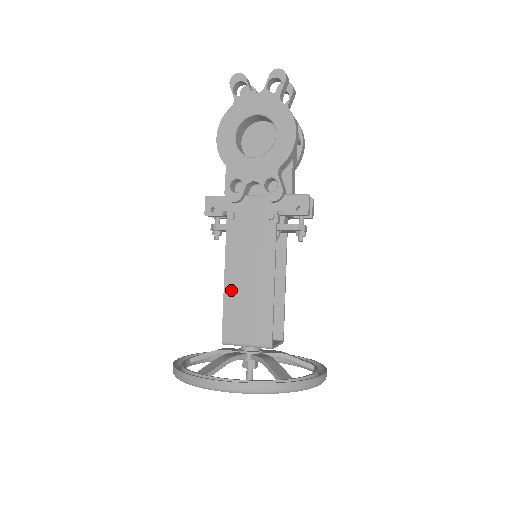
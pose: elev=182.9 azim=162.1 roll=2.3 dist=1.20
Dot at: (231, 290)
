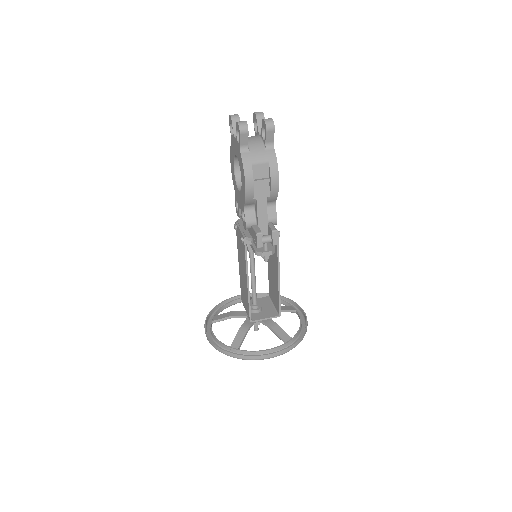
Dot at: (240, 274)
